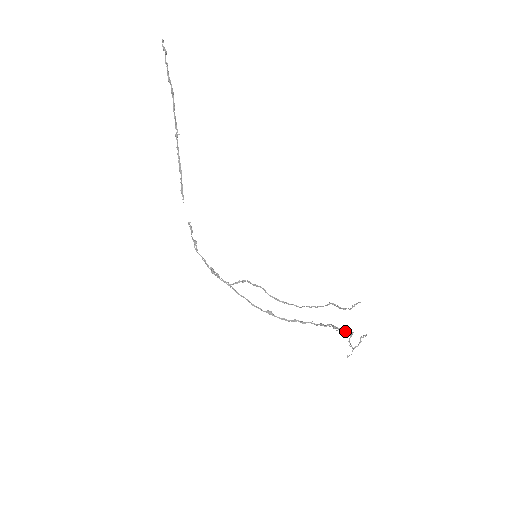
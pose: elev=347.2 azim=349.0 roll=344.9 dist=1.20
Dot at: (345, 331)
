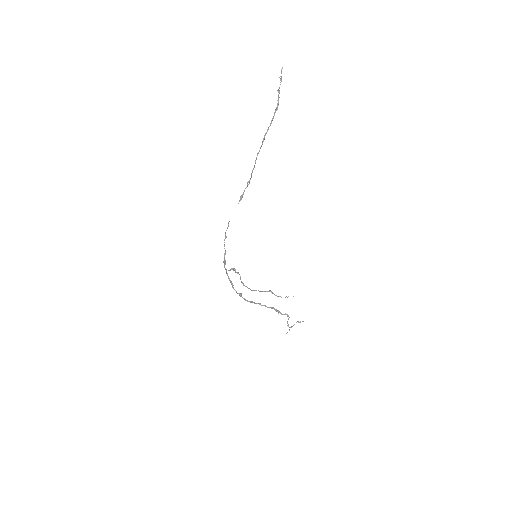
Dot at: occluded
